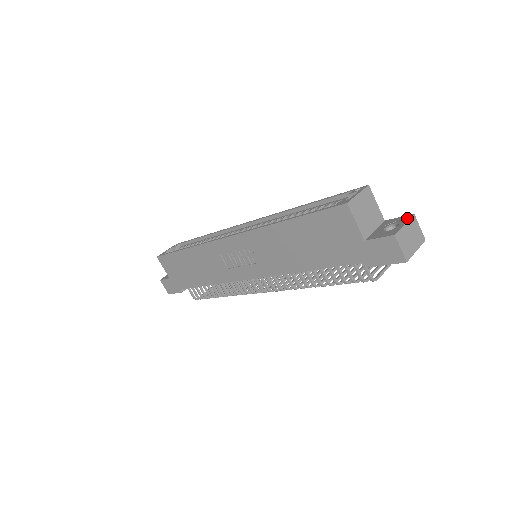
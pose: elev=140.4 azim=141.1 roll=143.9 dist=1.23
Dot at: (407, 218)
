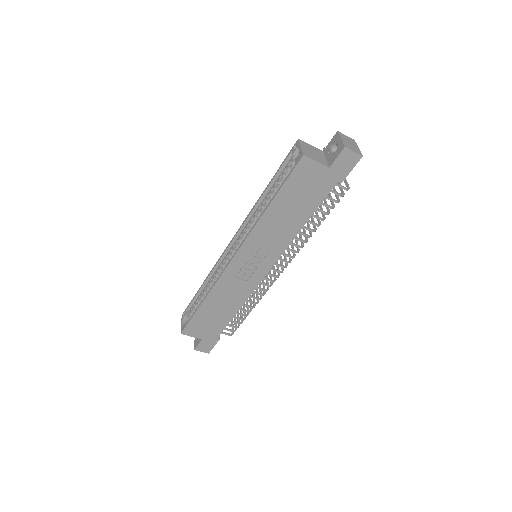
Dot at: (337, 136)
